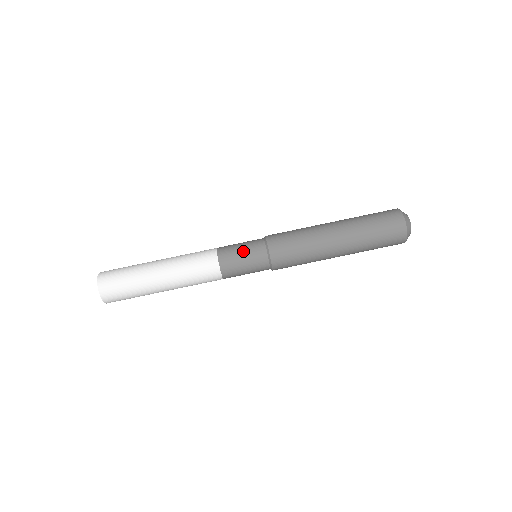
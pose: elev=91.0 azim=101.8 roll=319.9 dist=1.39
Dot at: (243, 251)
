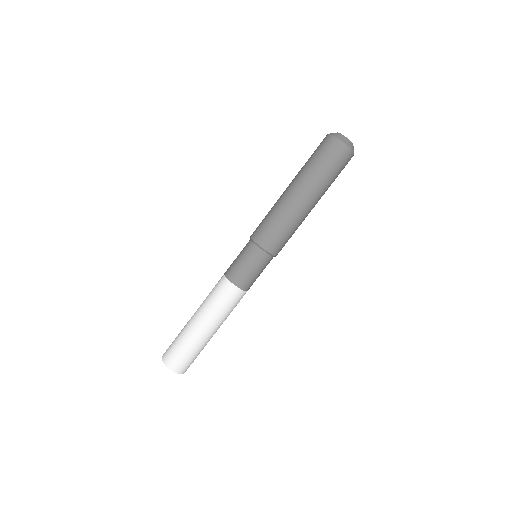
Dot at: (244, 263)
